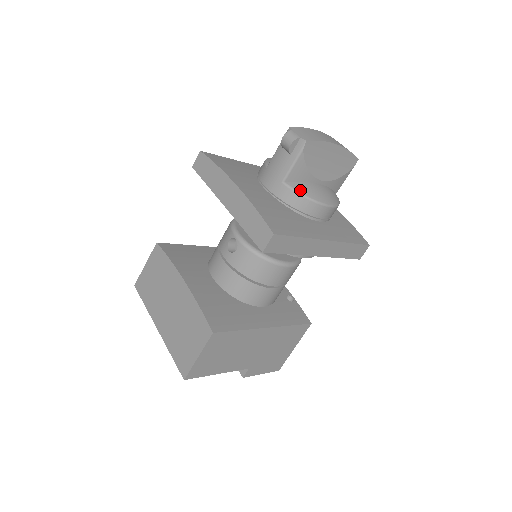
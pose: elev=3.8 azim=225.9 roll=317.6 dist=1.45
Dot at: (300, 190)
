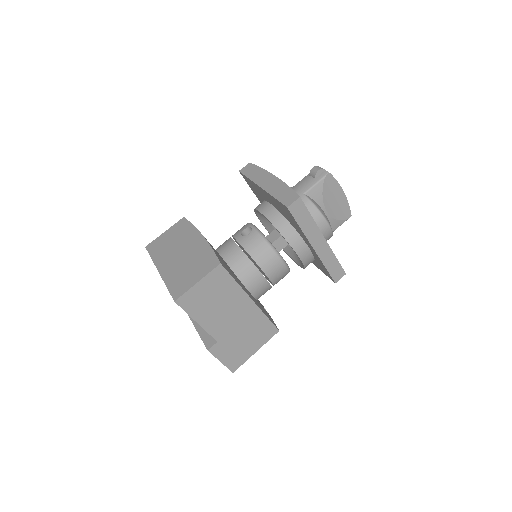
Dot at: (314, 203)
